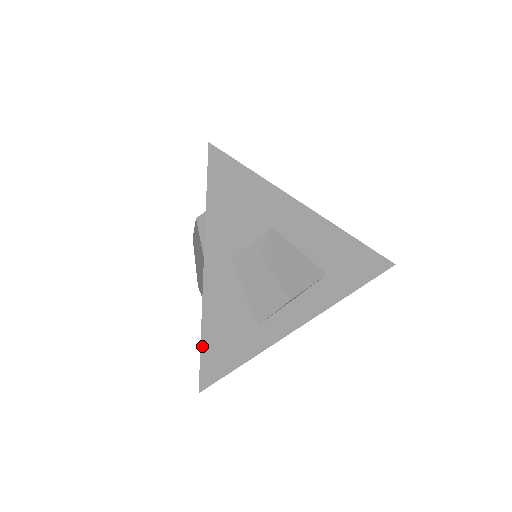
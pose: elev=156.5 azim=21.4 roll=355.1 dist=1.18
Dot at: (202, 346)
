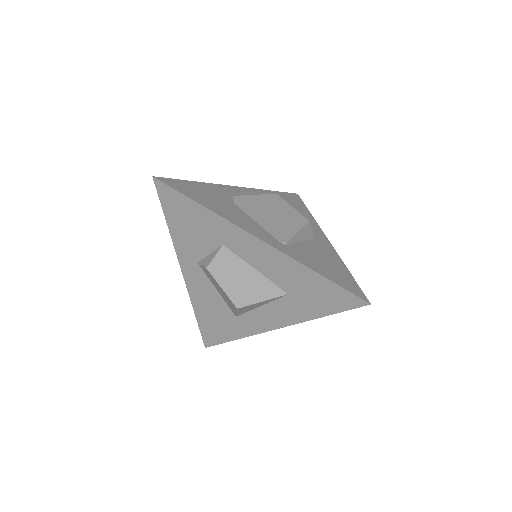
Dot at: (197, 317)
